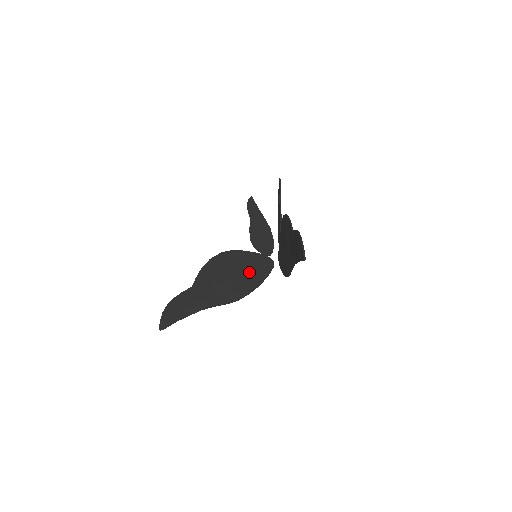
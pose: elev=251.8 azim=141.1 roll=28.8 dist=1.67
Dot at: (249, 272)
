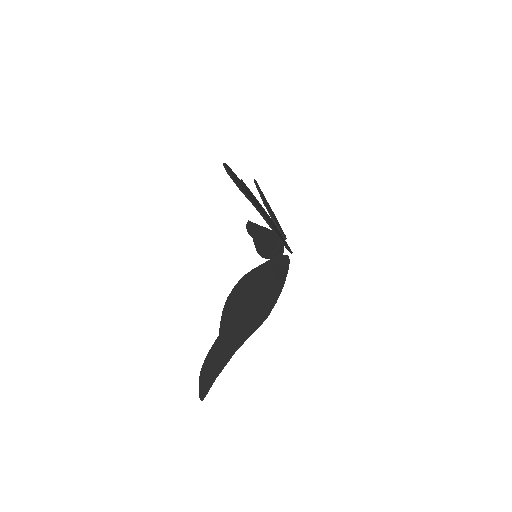
Dot at: (267, 283)
